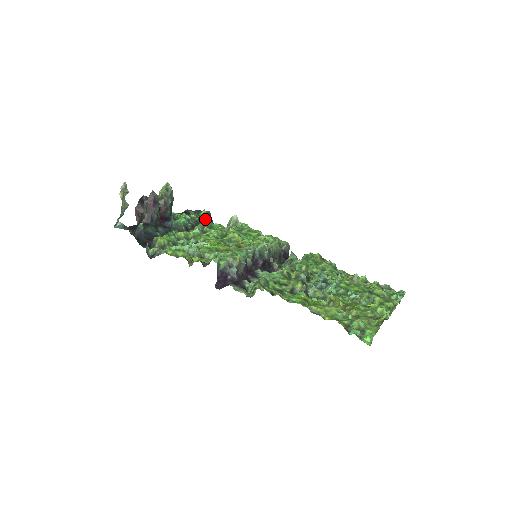
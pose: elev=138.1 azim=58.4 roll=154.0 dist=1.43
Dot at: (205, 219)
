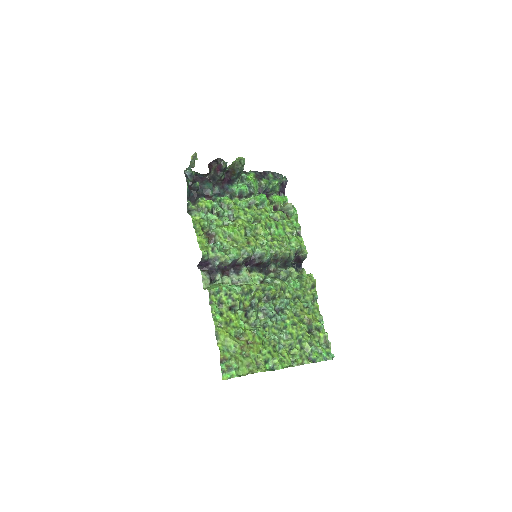
Dot at: (261, 195)
